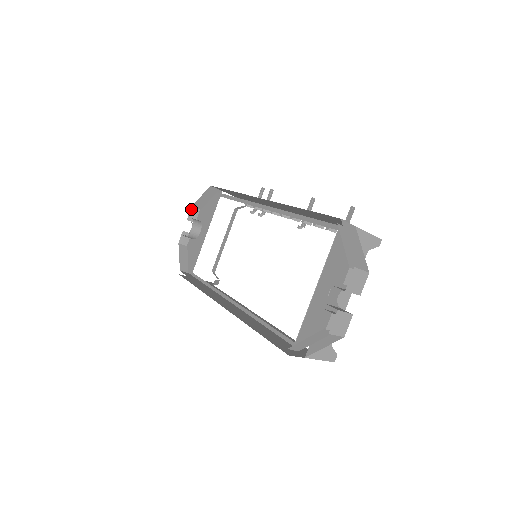
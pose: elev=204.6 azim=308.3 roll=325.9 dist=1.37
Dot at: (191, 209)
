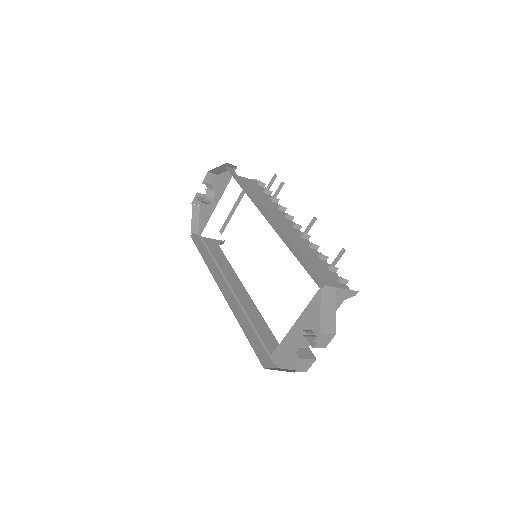
Dot at: (207, 174)
